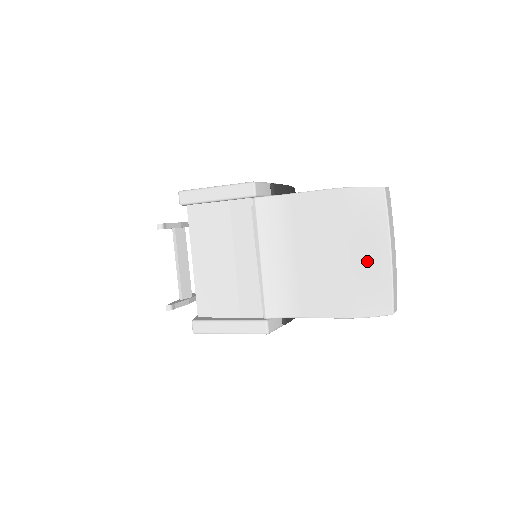
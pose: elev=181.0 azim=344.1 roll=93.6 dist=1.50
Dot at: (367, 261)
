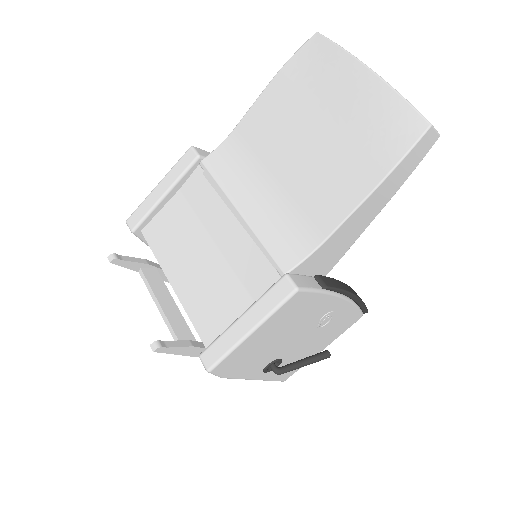
Dot at: (352, 103)
